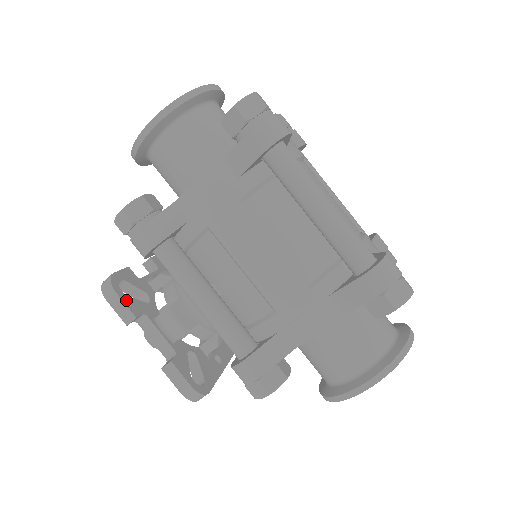
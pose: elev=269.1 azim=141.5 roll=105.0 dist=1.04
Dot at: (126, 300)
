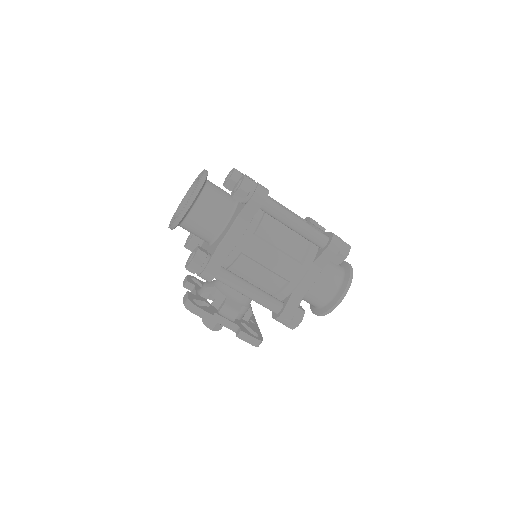
Dot at: (204, 309)
